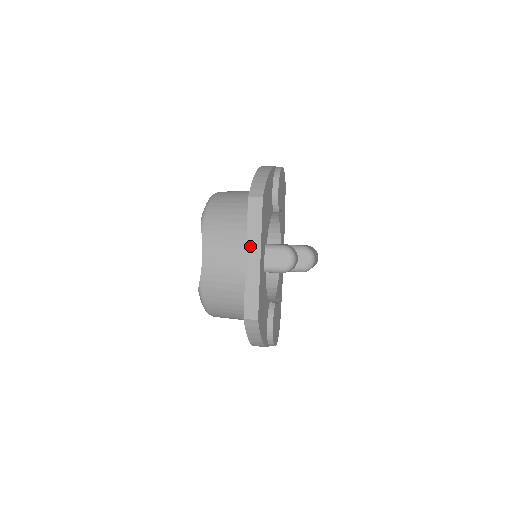
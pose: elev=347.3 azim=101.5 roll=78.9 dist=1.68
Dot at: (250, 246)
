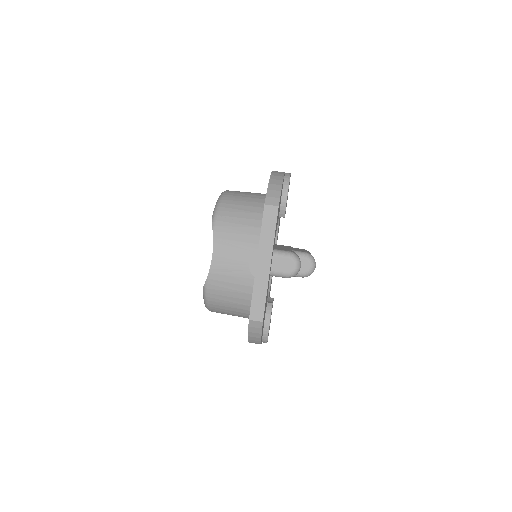
Dot at: (262, 251)
